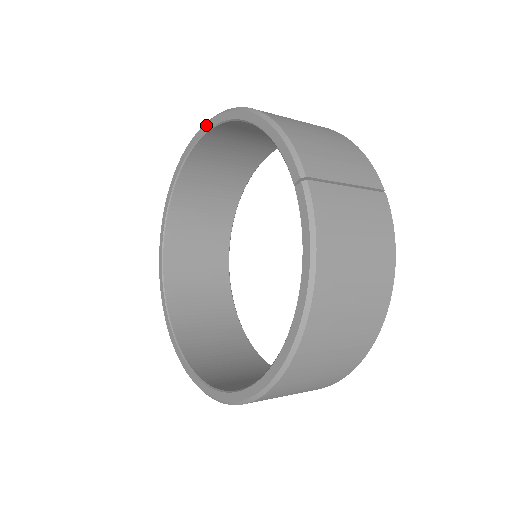
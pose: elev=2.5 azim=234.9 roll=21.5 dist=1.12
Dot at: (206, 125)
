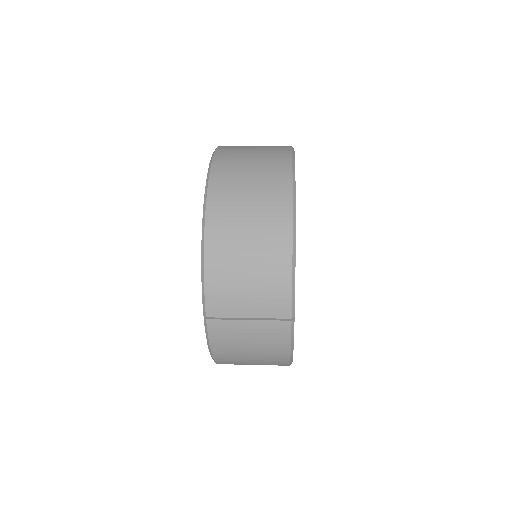
Dot at: (209, 166)
